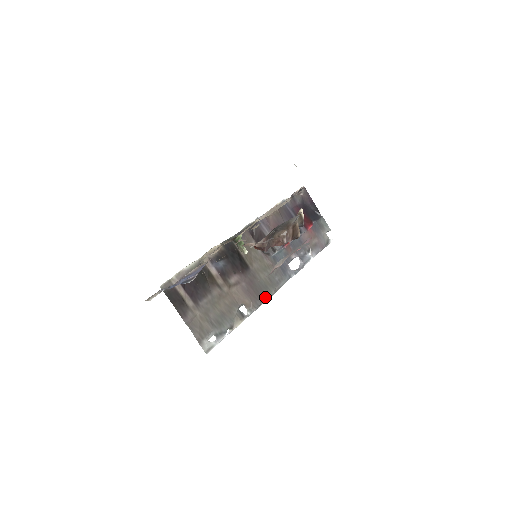
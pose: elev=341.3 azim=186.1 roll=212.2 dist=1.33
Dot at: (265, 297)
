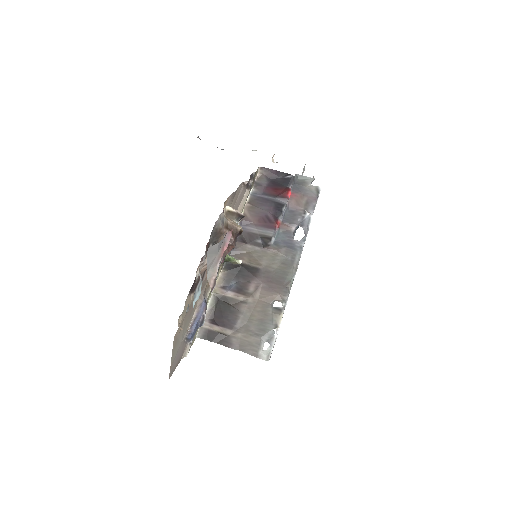
Dot at: (289, 281)
